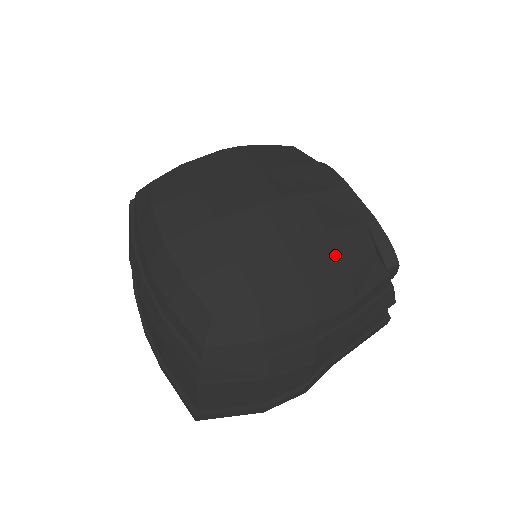
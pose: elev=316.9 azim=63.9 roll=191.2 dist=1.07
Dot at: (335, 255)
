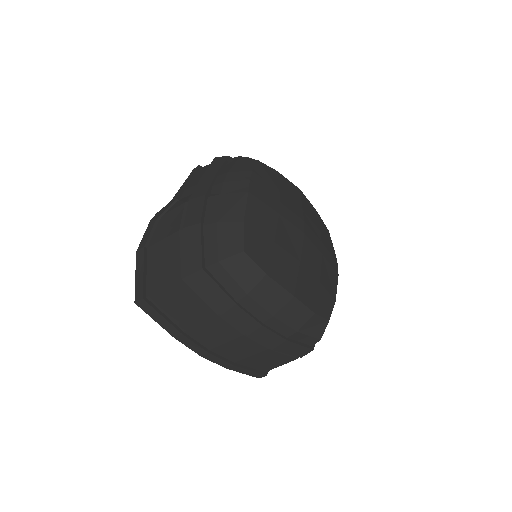
Dot at: (329, 245)
